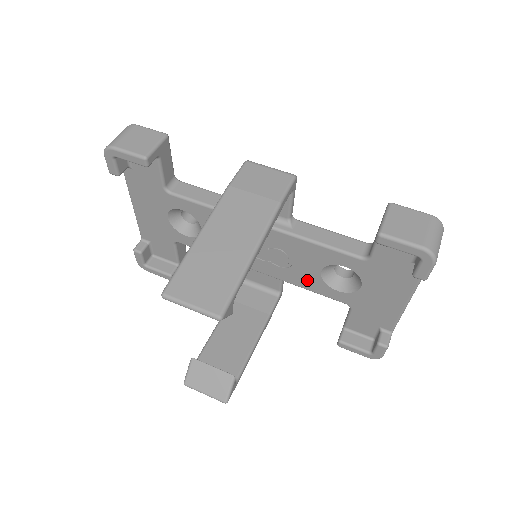
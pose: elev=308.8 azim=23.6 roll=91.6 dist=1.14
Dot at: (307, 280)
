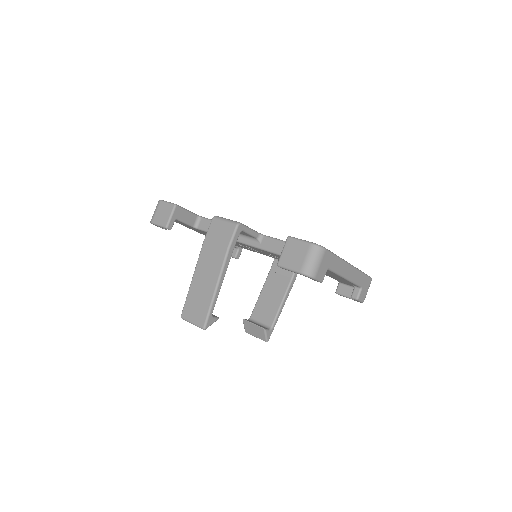
Dot at: occluded
